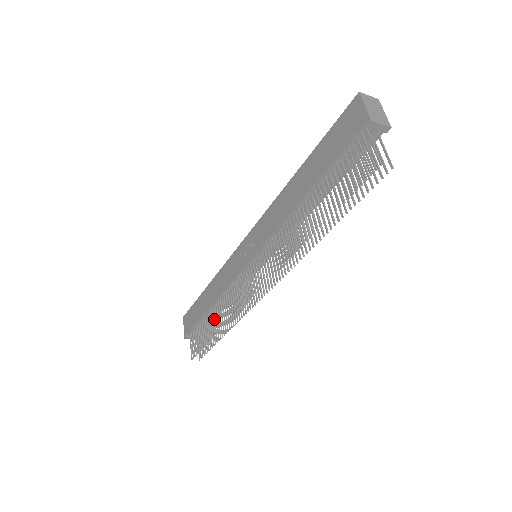
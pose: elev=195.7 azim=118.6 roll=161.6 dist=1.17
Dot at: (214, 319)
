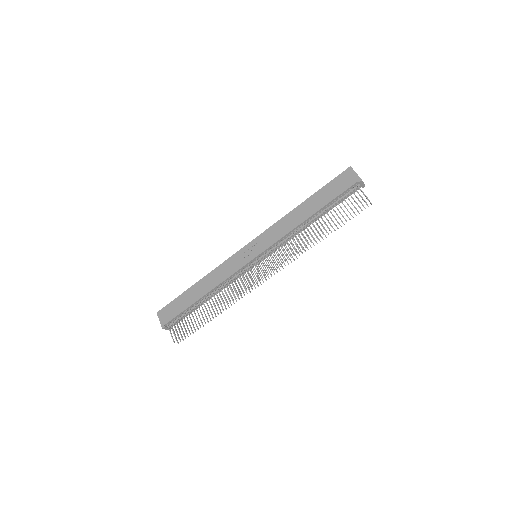
Dot at: (208, 305)
